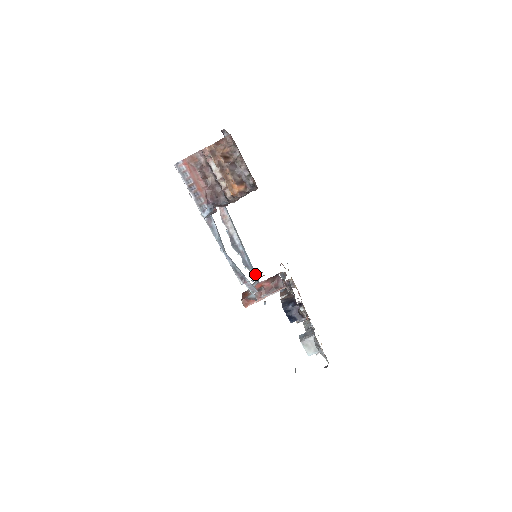
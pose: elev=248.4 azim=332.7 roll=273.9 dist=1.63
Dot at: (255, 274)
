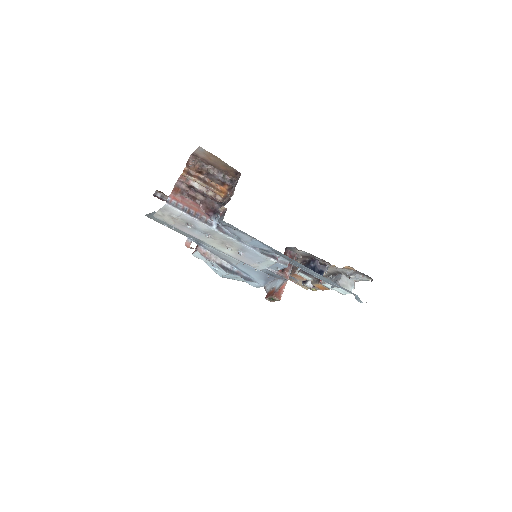
Dot at: (263, 276)
